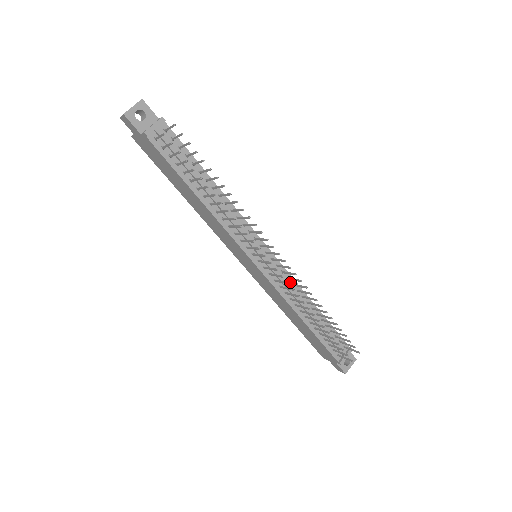
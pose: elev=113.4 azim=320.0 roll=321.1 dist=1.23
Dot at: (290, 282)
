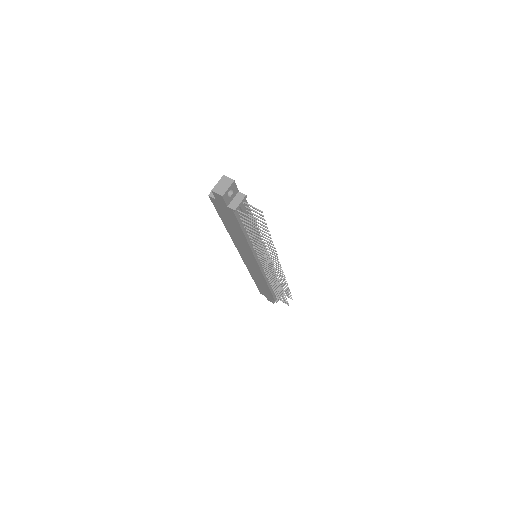
Dot at: occluded
